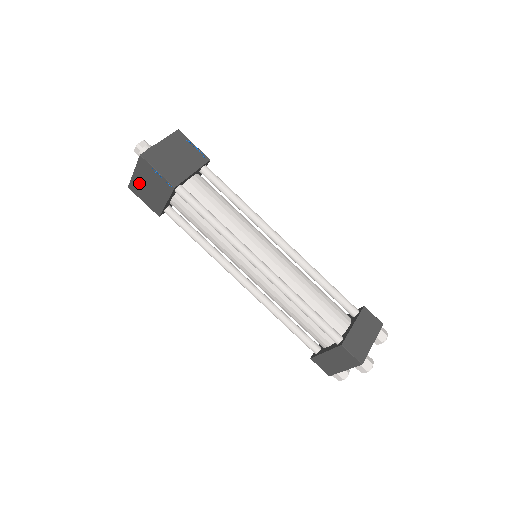
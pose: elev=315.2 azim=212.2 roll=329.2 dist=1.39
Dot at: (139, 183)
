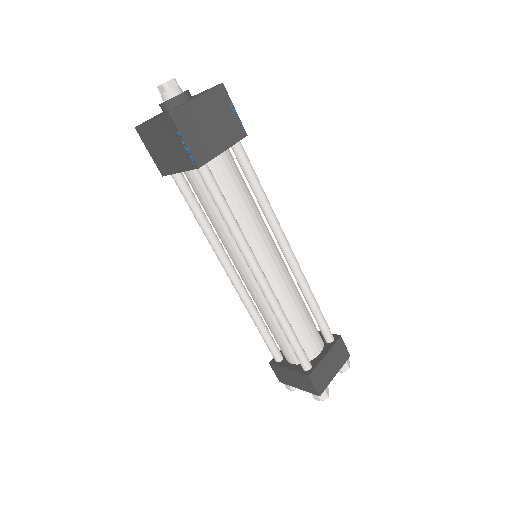
Dot at: (153, 134)
